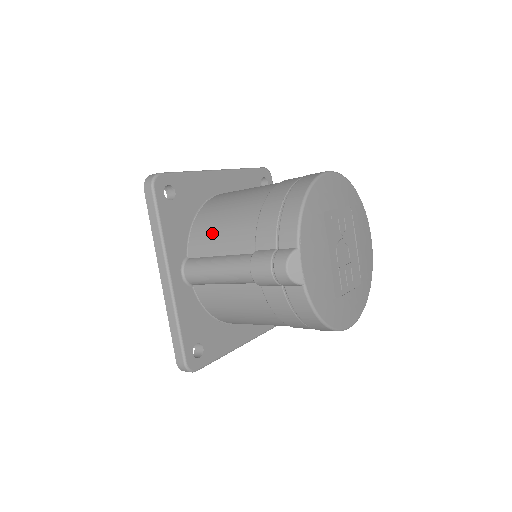
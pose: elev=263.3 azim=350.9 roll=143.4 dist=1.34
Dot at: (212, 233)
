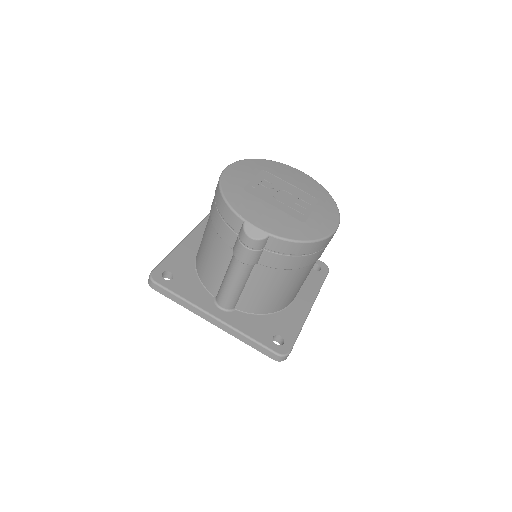
Dot at: (210, 269)
